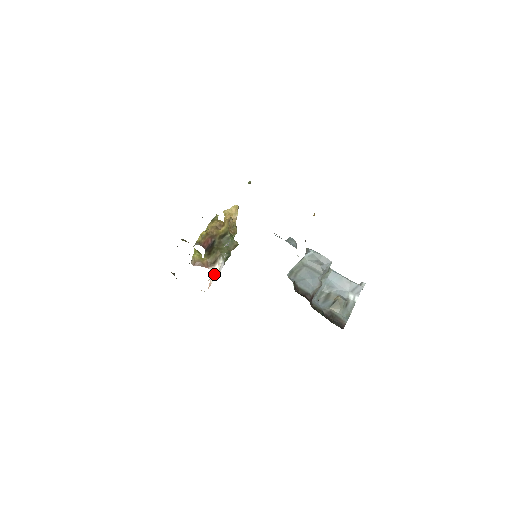
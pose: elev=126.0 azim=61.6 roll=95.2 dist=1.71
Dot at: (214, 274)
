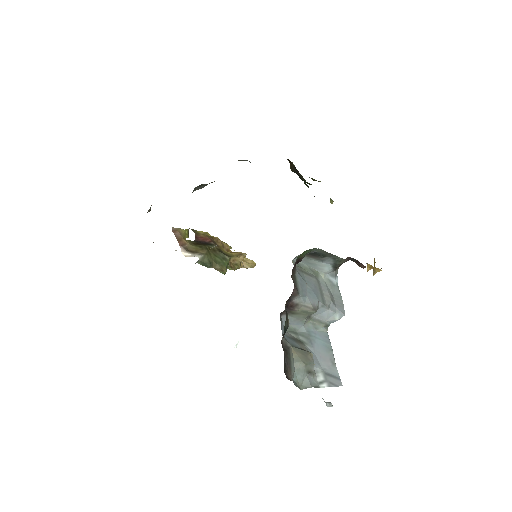
Dot at: occluded
